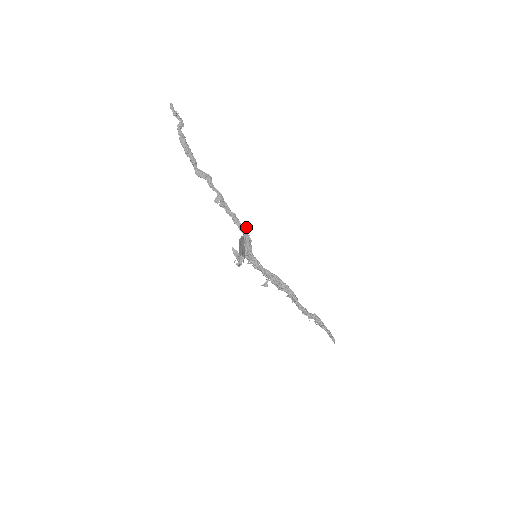
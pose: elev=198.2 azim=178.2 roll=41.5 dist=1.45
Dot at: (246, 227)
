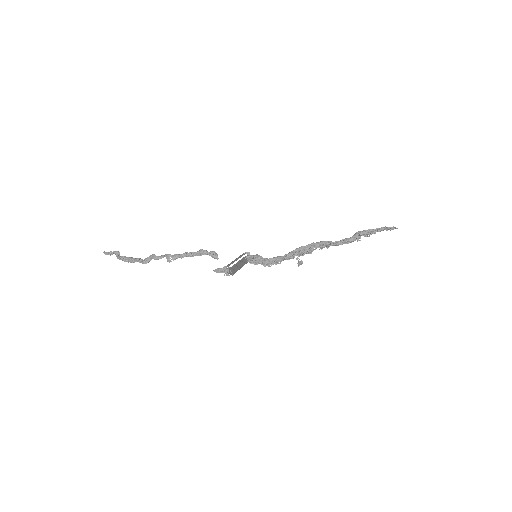
Dot at: (201, 249)
